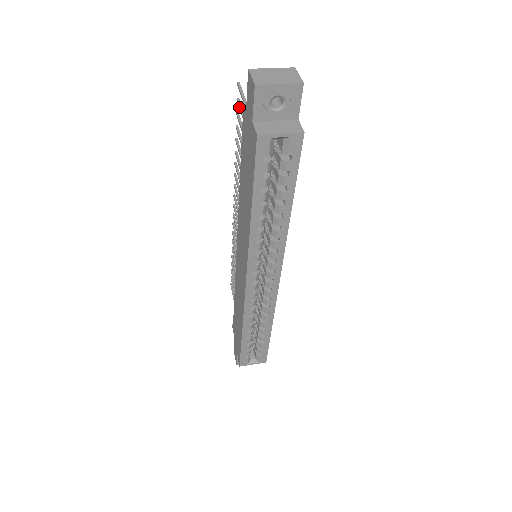
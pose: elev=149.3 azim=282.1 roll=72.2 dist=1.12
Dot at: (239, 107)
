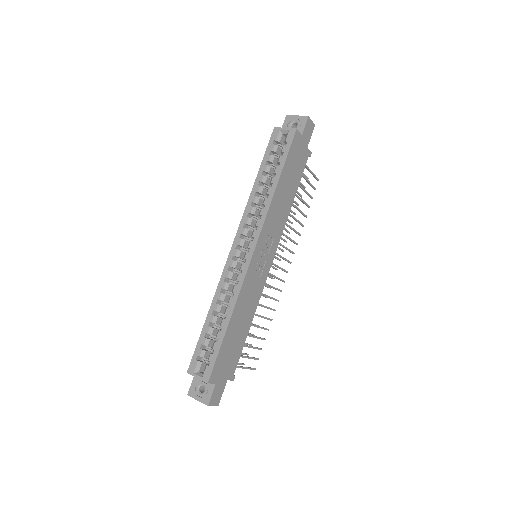
Dot at: (300, 184)
